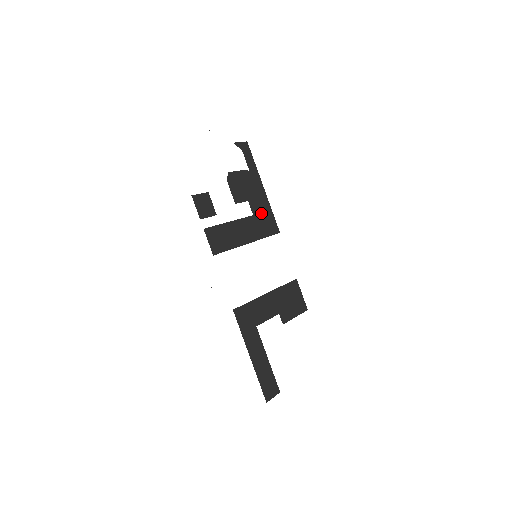
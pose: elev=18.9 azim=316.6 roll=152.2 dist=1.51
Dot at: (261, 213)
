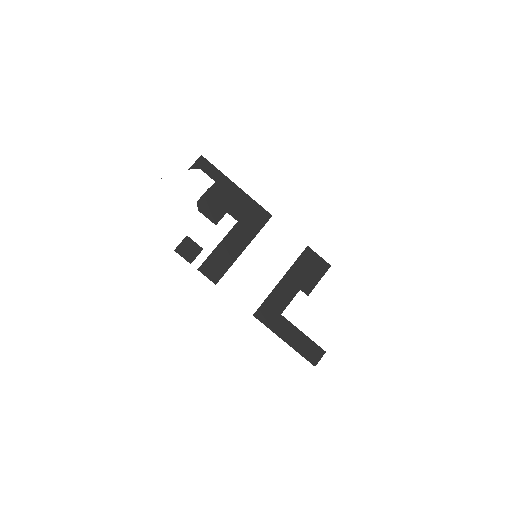
Dot at: (245, 213)
